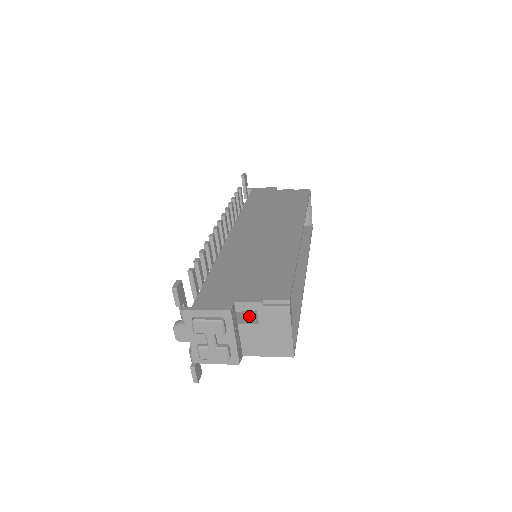
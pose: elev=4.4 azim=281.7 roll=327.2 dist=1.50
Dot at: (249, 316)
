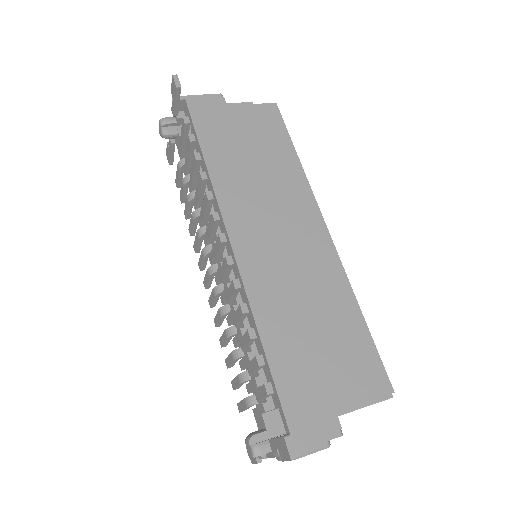
Dot at: occluded
